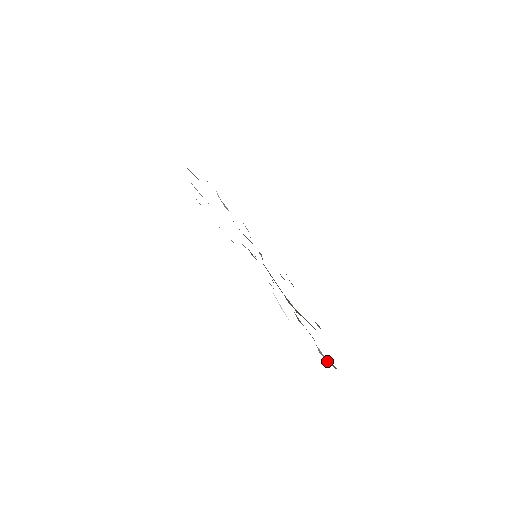
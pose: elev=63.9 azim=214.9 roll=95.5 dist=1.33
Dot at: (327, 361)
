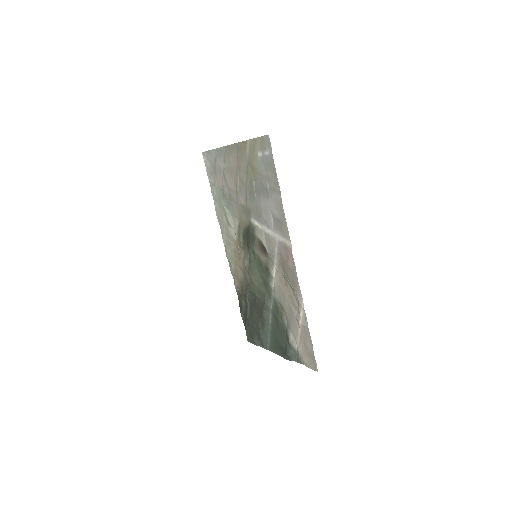
Dot at: (290, 350)
